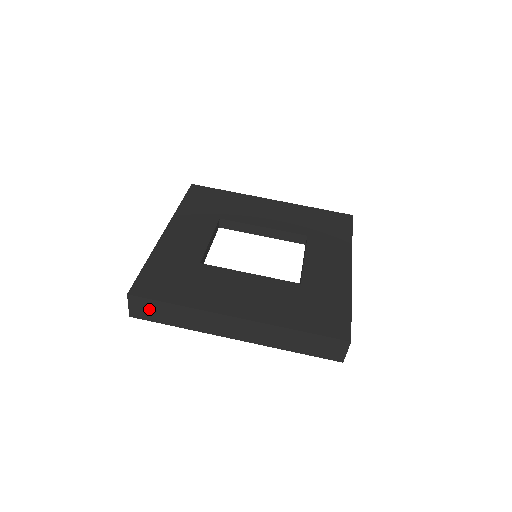
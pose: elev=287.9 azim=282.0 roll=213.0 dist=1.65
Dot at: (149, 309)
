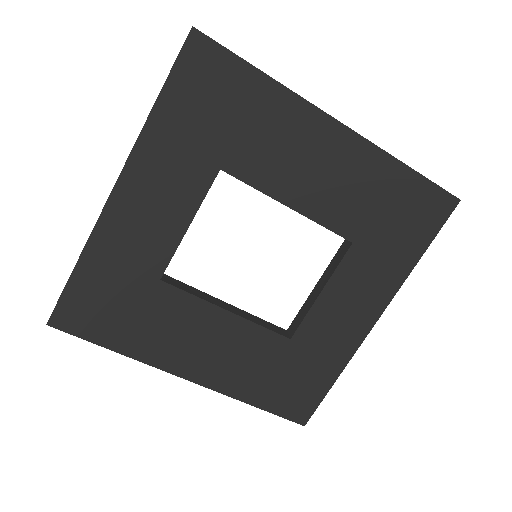
Dot at: occluded
